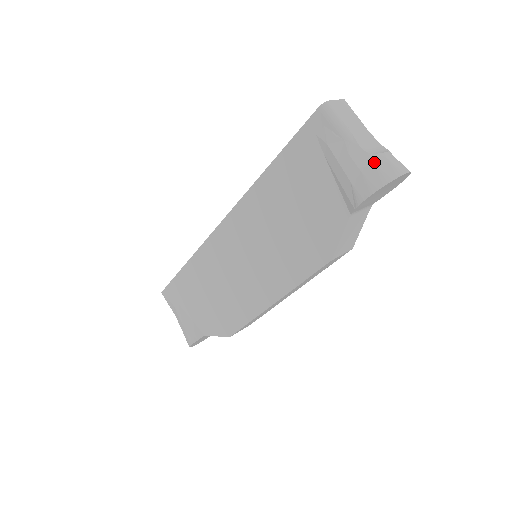
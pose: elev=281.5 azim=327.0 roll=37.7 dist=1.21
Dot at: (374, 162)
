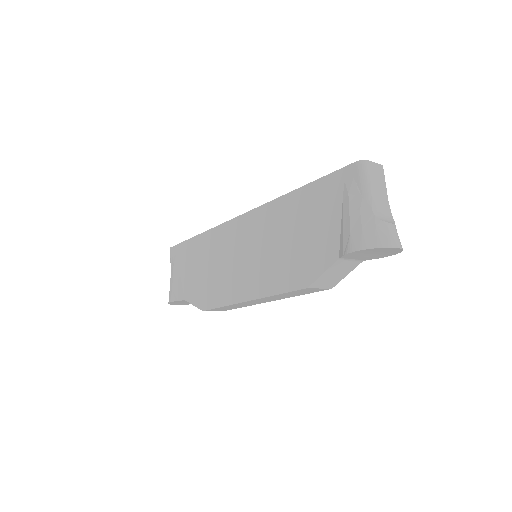
Dot at: (376, 226)
